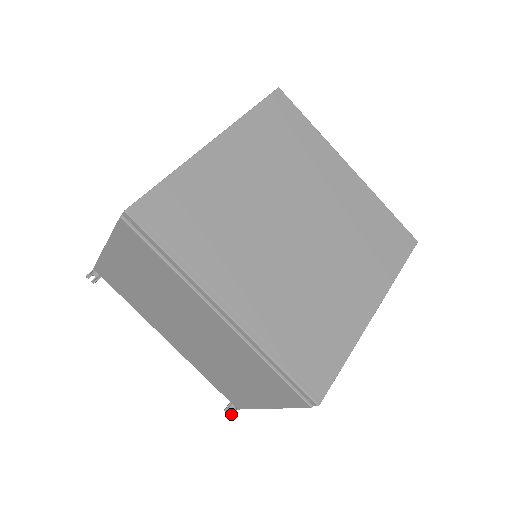
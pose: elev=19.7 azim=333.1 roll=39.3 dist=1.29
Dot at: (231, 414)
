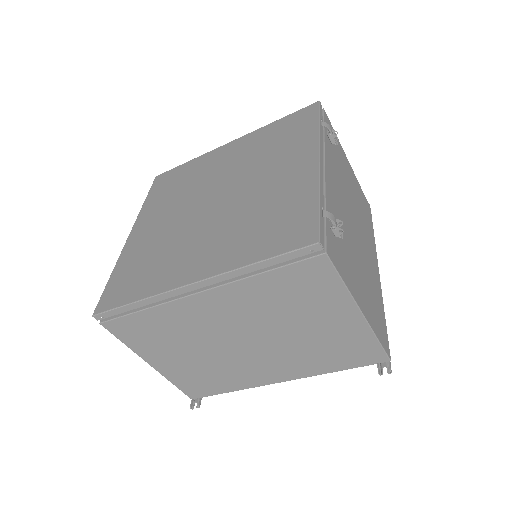
Dot at: (389, 371)
